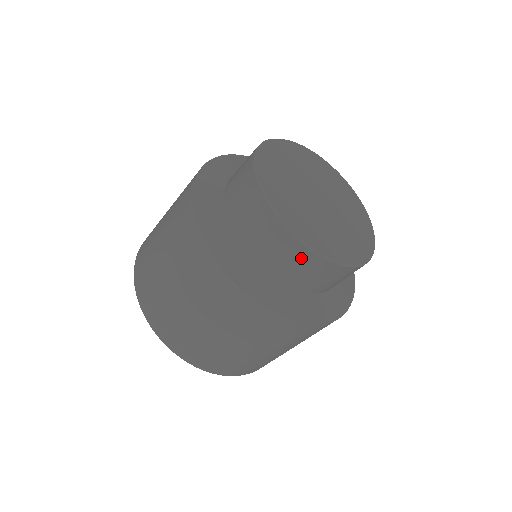
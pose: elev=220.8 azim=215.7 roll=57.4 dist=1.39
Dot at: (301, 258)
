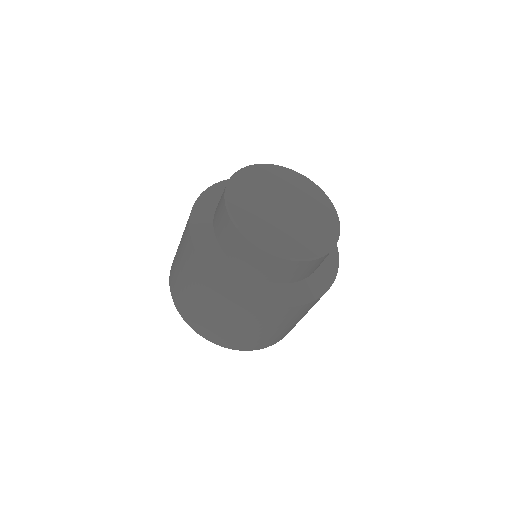
Dot at: (234, 235)
